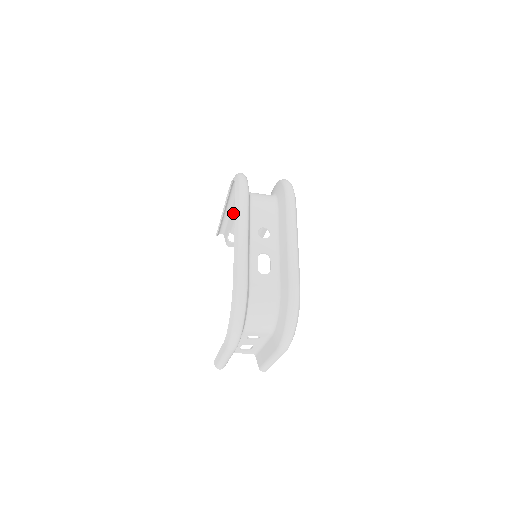
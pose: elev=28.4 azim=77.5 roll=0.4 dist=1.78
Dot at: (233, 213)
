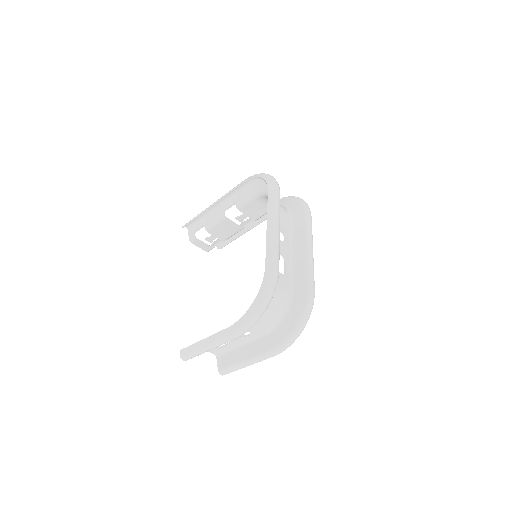
Dot at: (222, 210)
